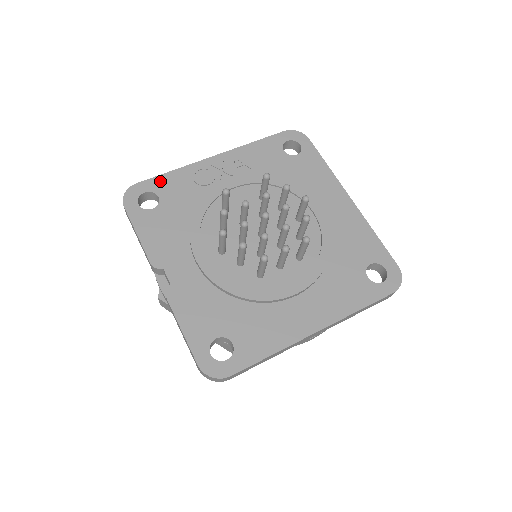
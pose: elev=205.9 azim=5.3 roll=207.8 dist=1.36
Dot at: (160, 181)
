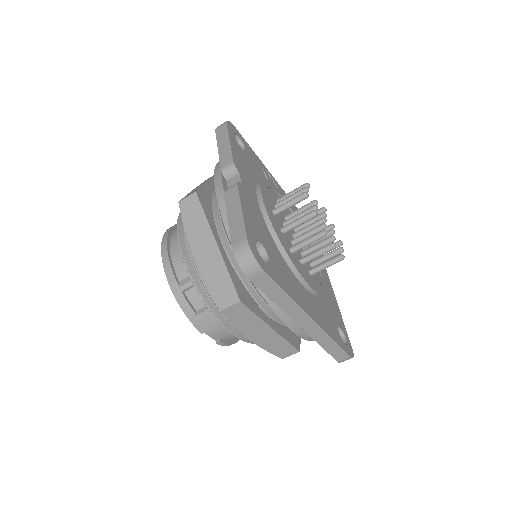
Dot at: (247, 145)
